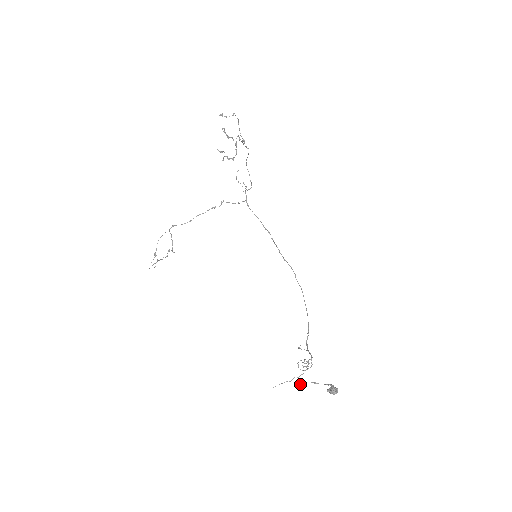
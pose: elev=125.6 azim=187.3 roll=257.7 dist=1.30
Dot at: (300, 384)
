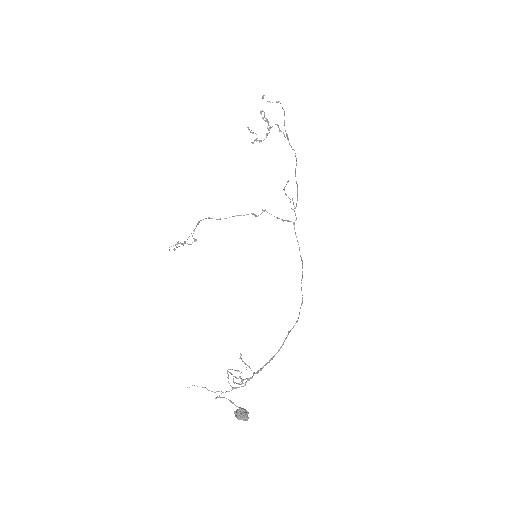
Dot at: (217, 397)
